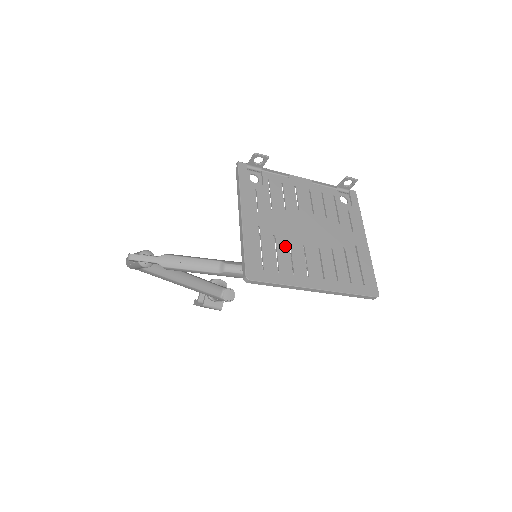
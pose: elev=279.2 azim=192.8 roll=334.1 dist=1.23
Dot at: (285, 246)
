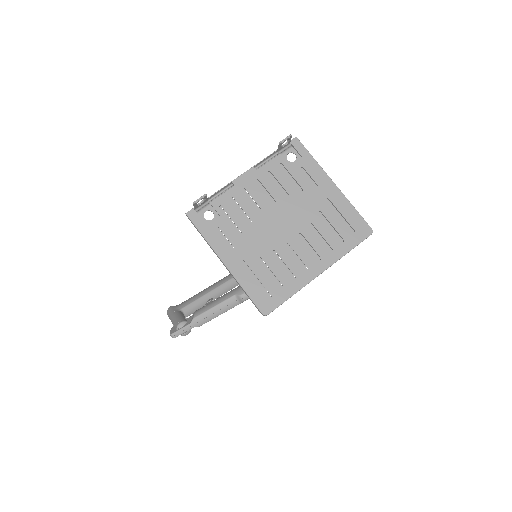
Dot at: (273, 259)
